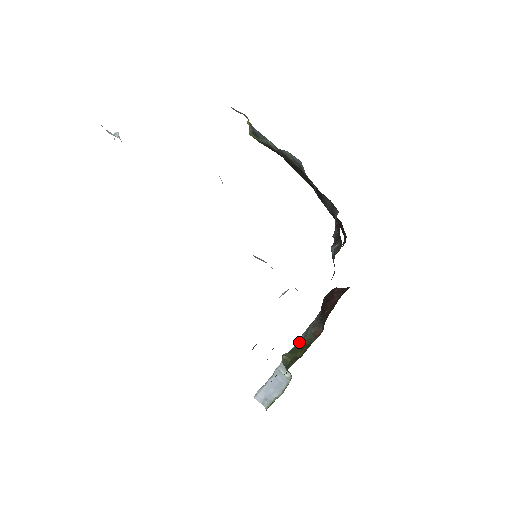
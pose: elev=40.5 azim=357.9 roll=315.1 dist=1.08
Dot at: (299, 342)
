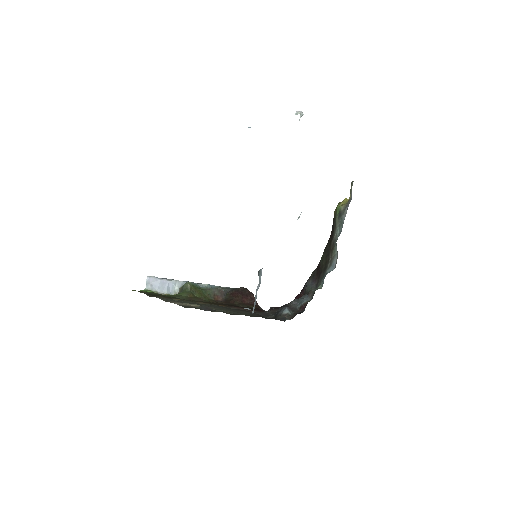
Dot at: (203, 286)
